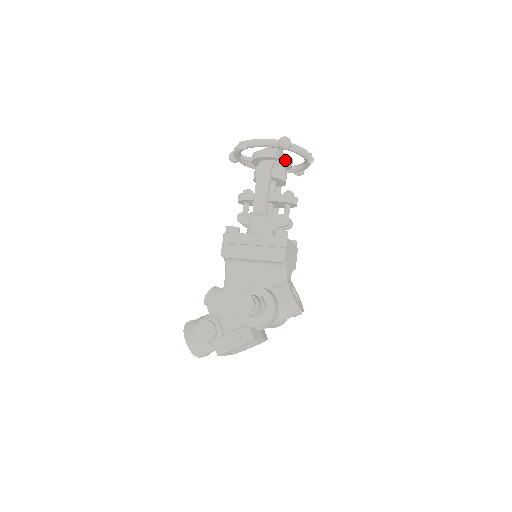
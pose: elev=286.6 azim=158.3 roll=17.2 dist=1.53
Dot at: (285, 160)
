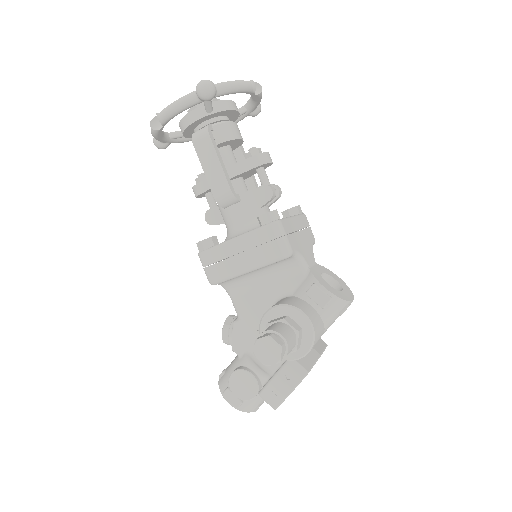
Dot at: (223, 111)
